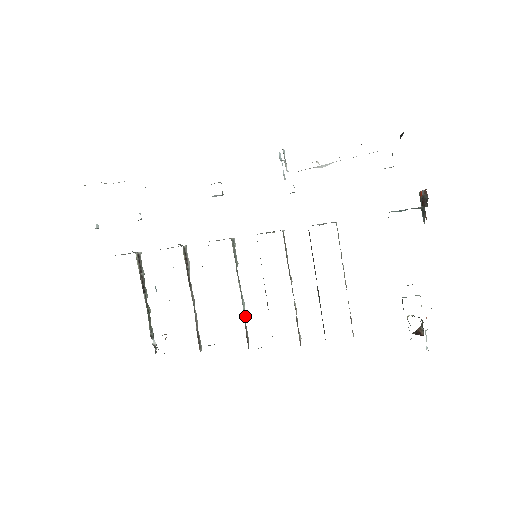
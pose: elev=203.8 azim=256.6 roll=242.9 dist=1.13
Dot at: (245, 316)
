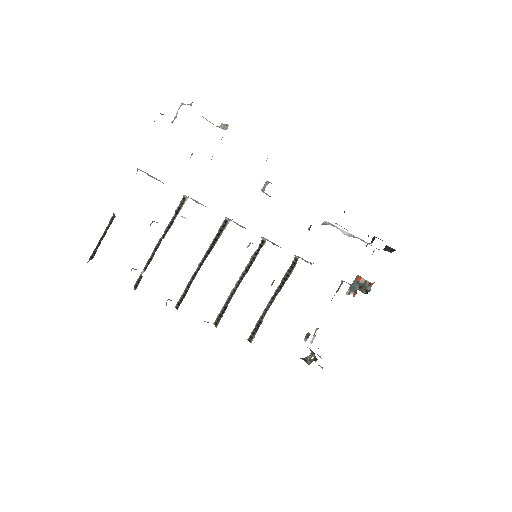
Dot at: occluded
